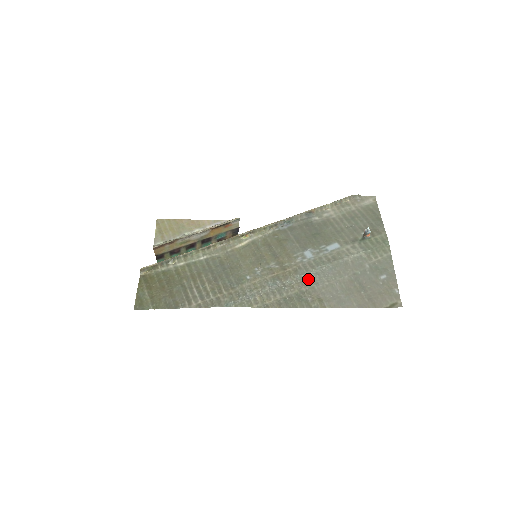
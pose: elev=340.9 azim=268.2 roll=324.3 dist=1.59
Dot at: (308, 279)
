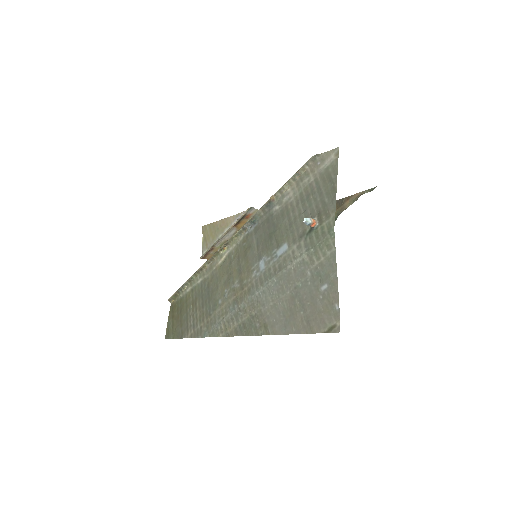
Dot at: (257, 300)
